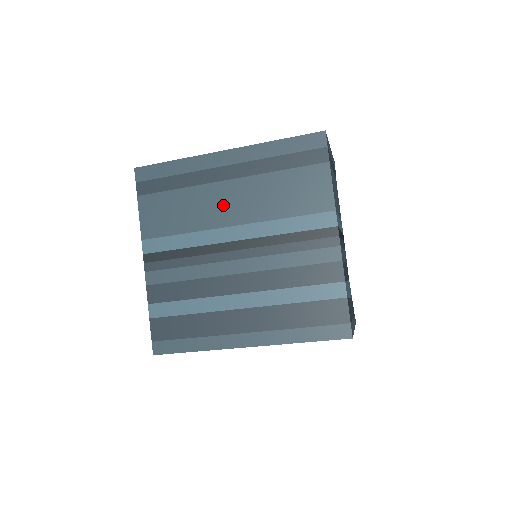
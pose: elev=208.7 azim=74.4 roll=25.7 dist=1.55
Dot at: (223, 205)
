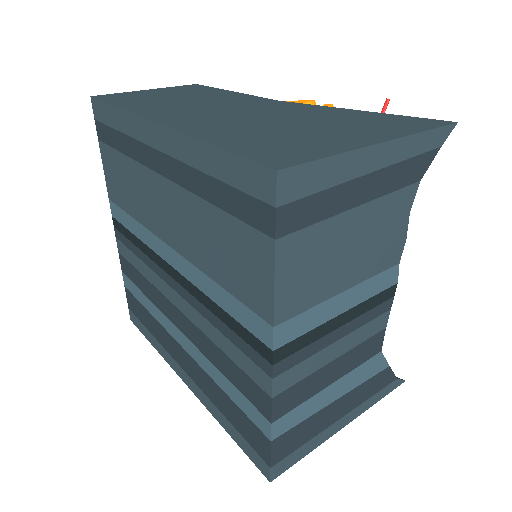
Dot at: (160, 210)
